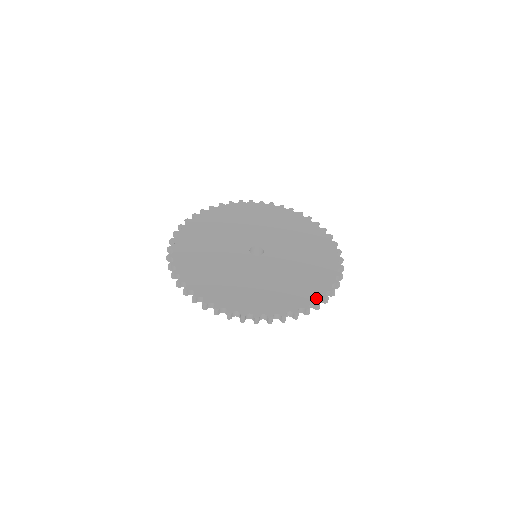
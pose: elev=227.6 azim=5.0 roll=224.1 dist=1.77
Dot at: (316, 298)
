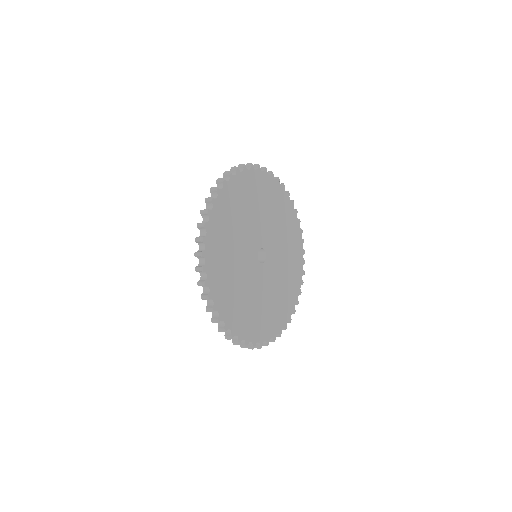
Dot at: (270, 337)
